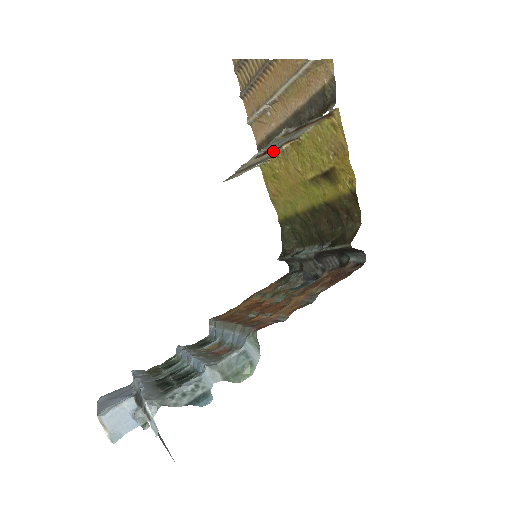
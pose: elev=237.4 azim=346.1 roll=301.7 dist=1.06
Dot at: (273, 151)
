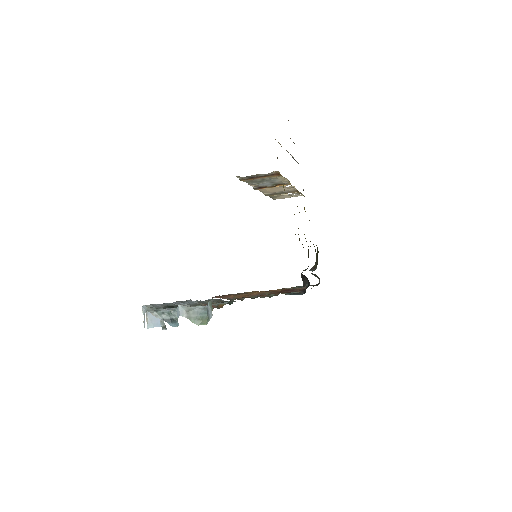
Dot at: (286, 188)
